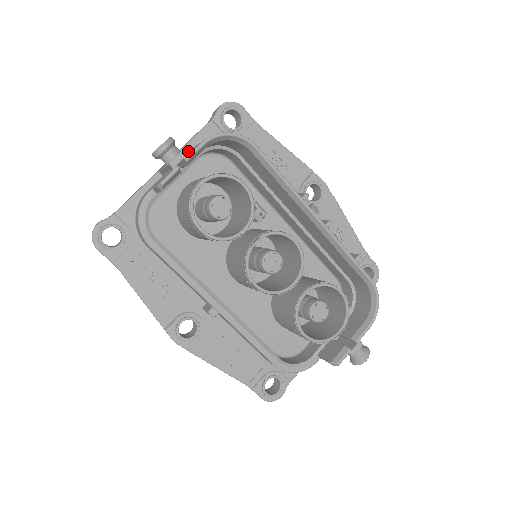
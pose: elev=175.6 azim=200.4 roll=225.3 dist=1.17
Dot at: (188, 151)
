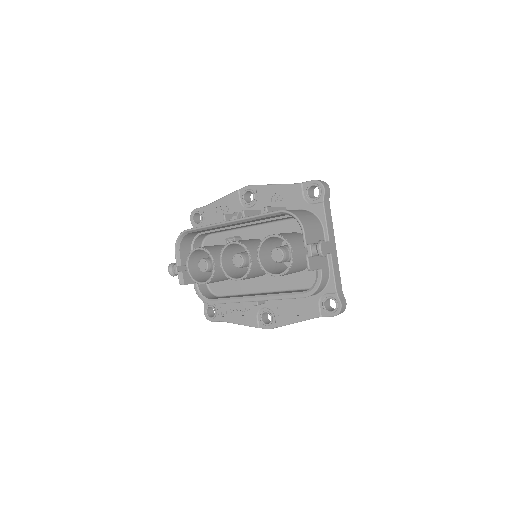
Dot at: occluded
